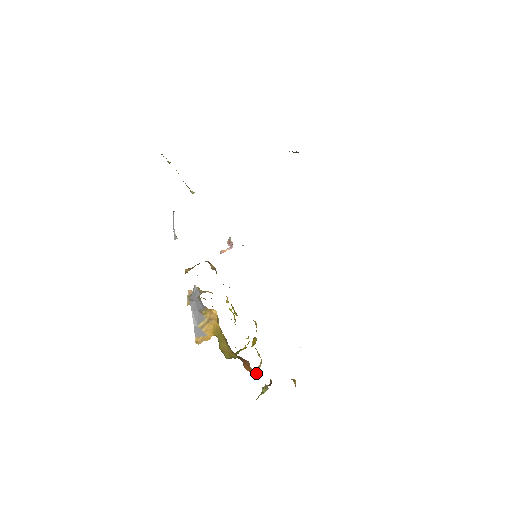
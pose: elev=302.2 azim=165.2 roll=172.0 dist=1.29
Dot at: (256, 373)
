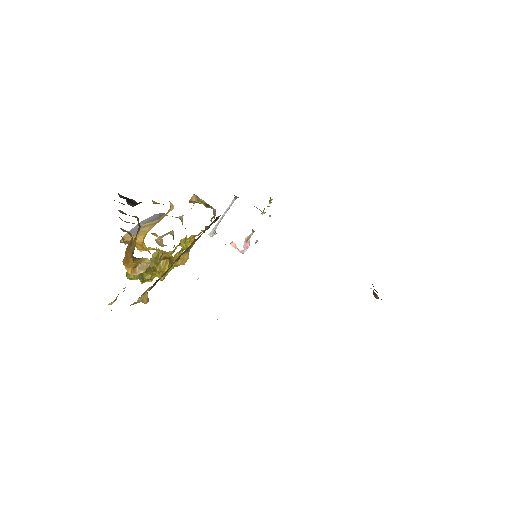
Dot at: (130, 246)
